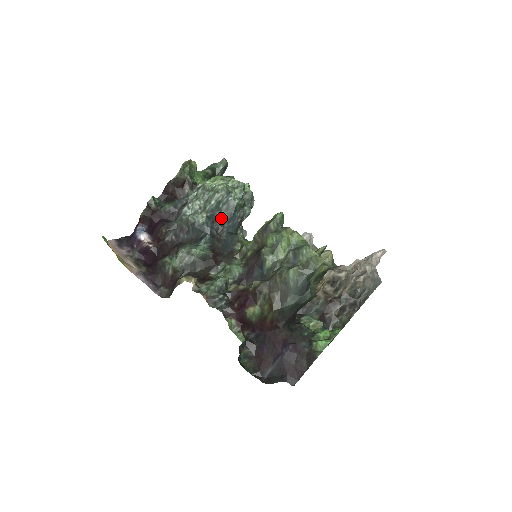
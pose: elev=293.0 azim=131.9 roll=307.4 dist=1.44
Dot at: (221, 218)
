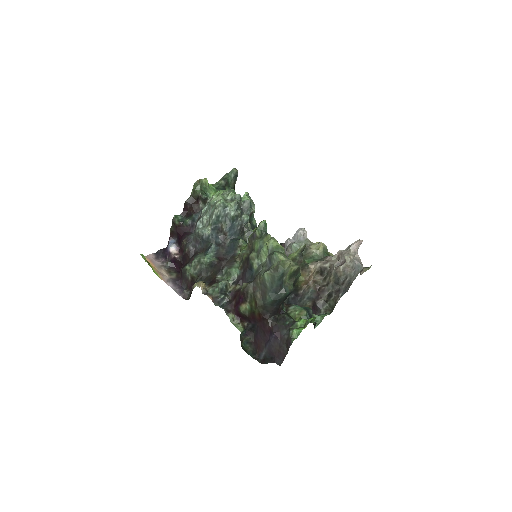
Dot at: (223, 229)
